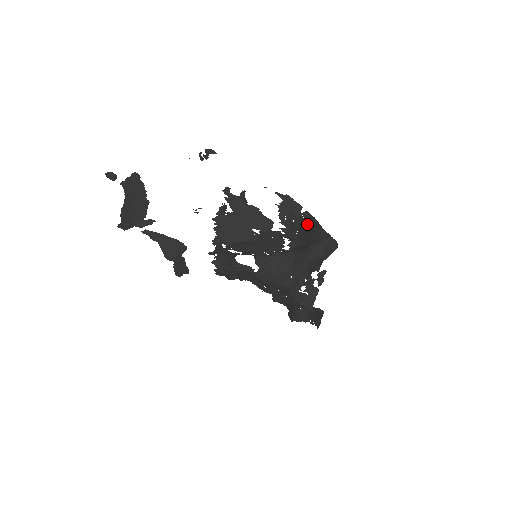
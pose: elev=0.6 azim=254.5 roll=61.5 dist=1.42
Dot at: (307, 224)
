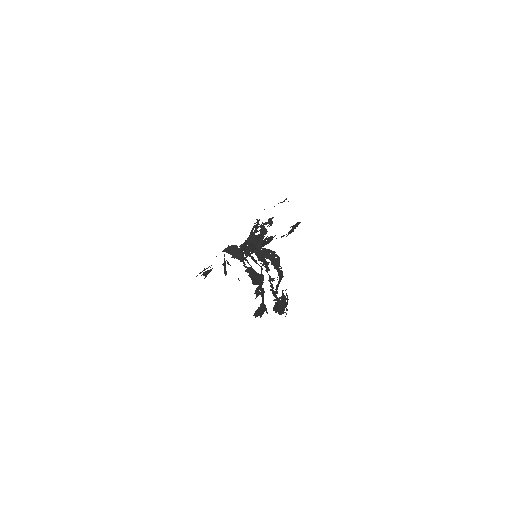
Dot at: occluded
